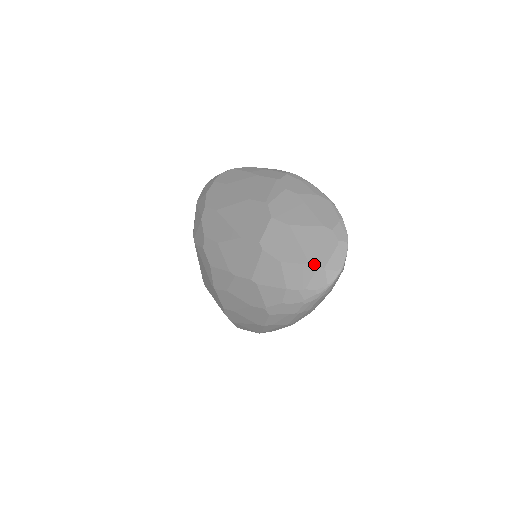
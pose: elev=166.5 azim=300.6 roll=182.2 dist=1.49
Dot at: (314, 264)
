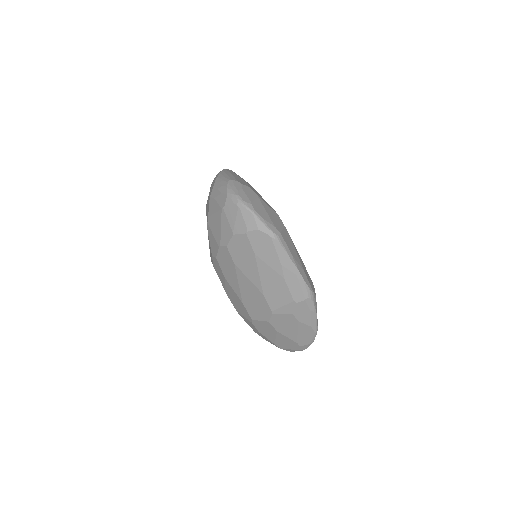
Dot at: (277, 346)
